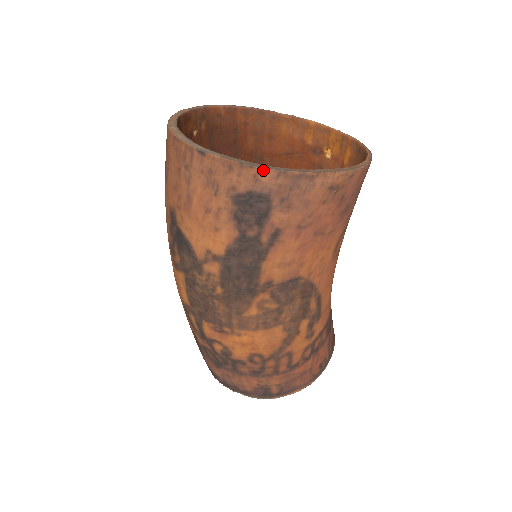
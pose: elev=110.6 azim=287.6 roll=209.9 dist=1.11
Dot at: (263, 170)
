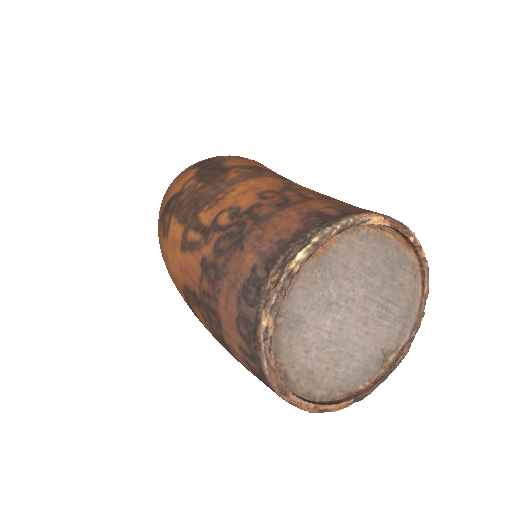
Dot at: occluded
